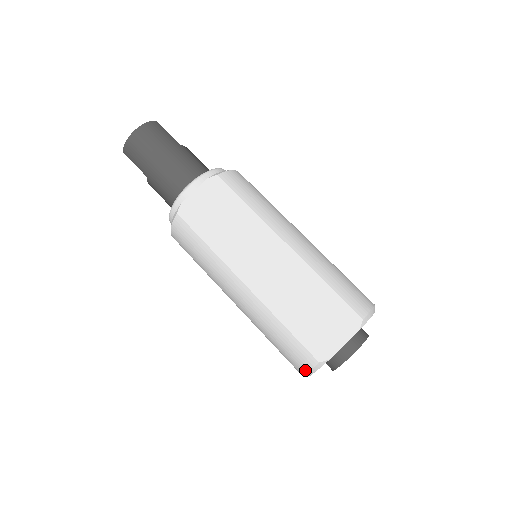
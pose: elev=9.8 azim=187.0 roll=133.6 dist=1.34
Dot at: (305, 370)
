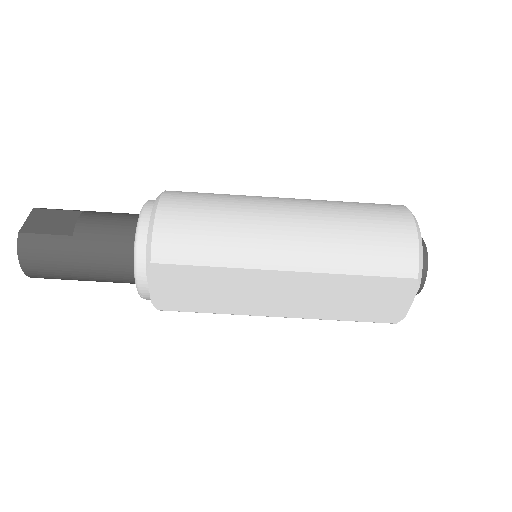
Dot at: occluded
